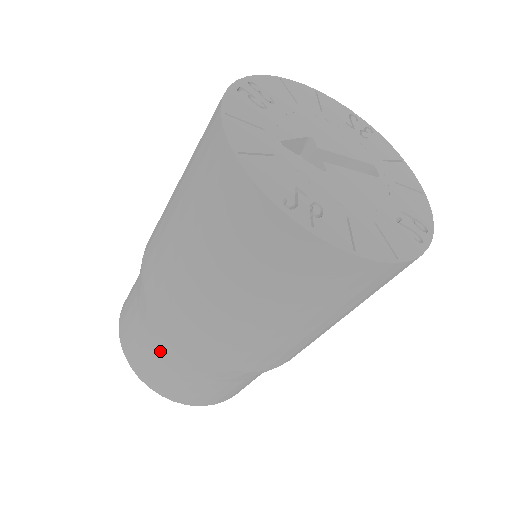
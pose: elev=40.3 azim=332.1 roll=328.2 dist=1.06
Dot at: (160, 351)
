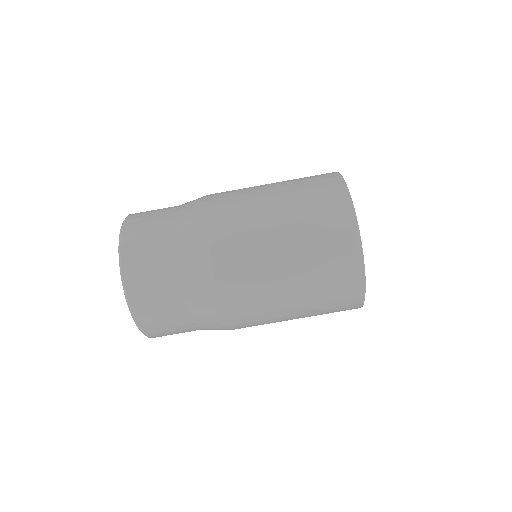
Dot at: (174, 218)
